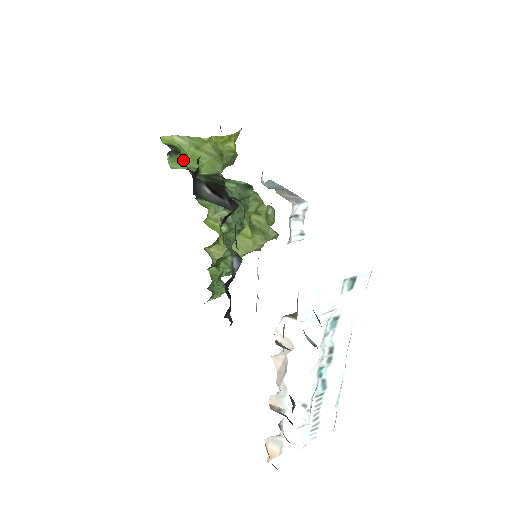
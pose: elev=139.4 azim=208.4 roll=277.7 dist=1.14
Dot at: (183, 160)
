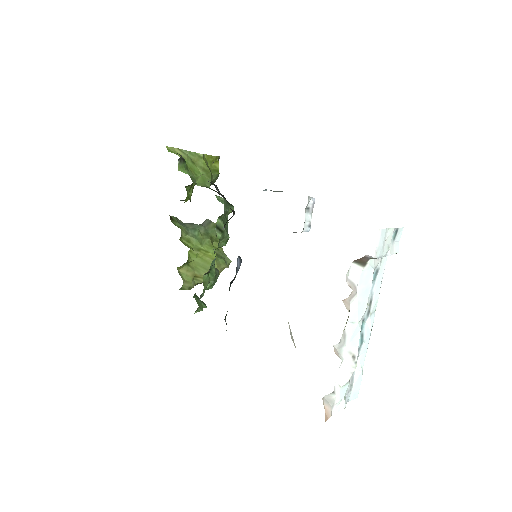
Dot at: (186, 169)
